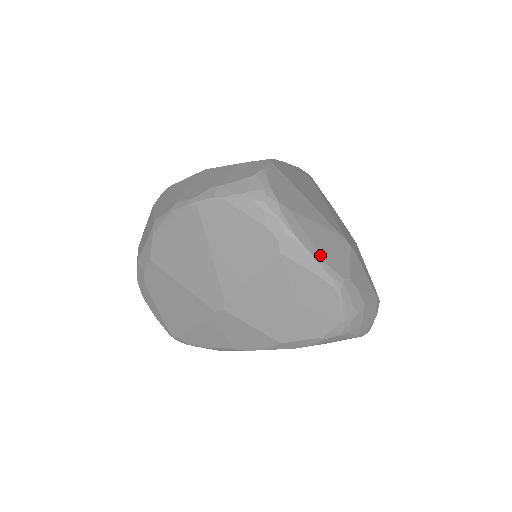
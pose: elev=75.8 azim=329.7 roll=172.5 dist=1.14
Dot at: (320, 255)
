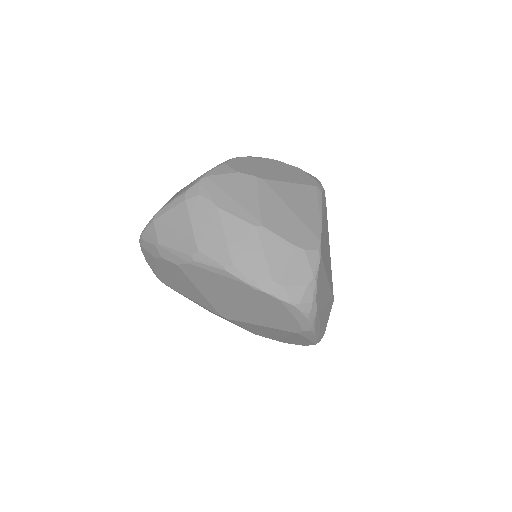
Dot at: (320, 333)
